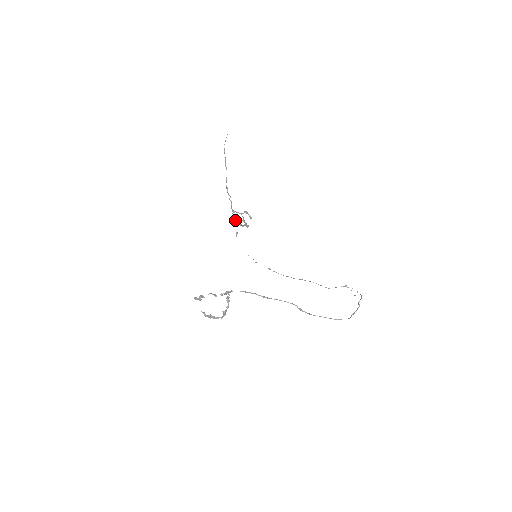
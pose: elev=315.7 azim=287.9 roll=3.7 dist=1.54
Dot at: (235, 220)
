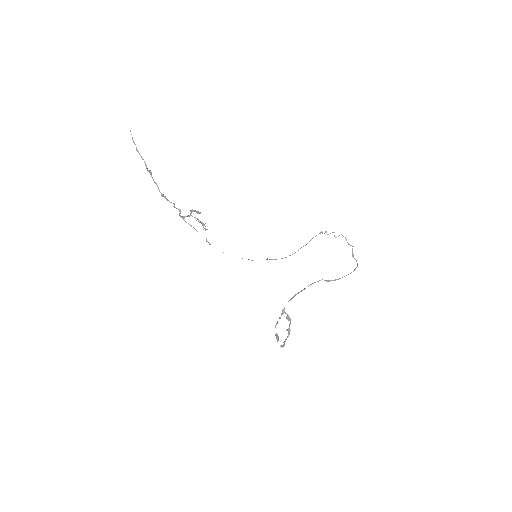
Dot at: (191, 226)
